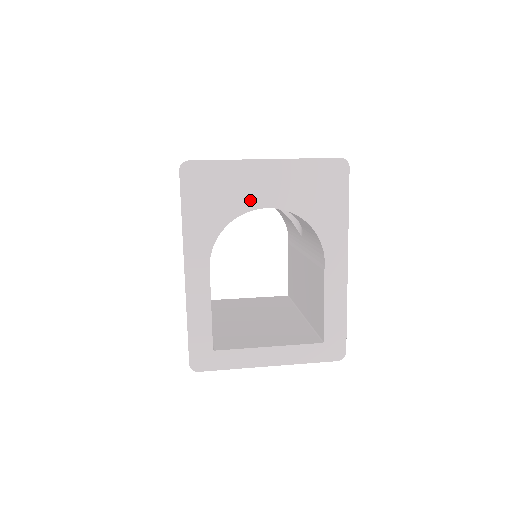
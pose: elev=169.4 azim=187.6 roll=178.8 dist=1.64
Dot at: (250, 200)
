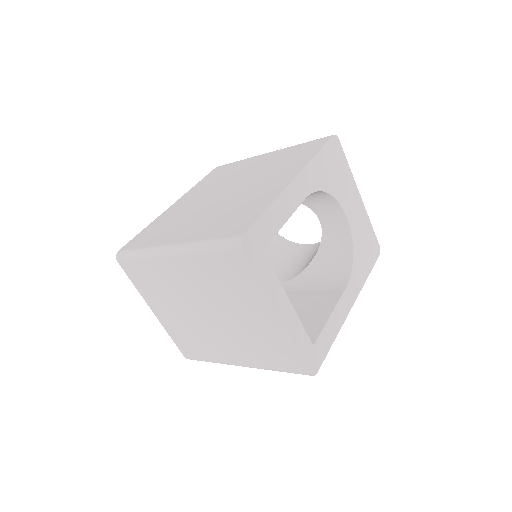
Dot at: (344, 200)
